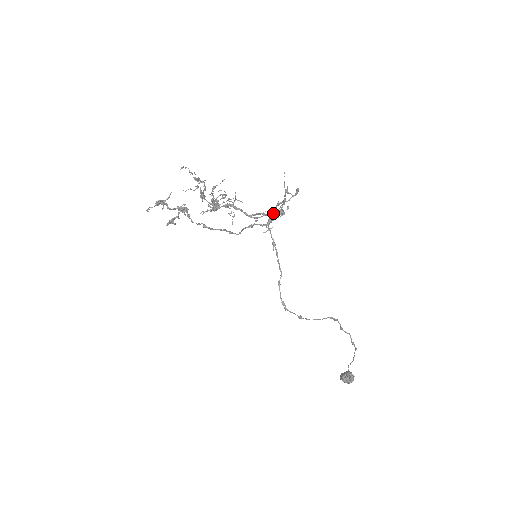
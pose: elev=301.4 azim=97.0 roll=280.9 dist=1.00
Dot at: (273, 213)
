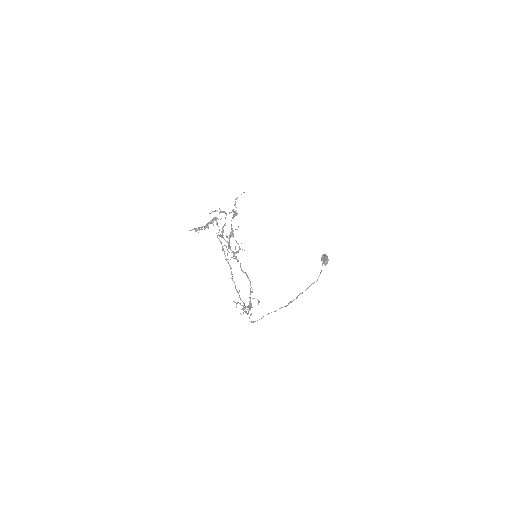
Dot at: (250, 293)
